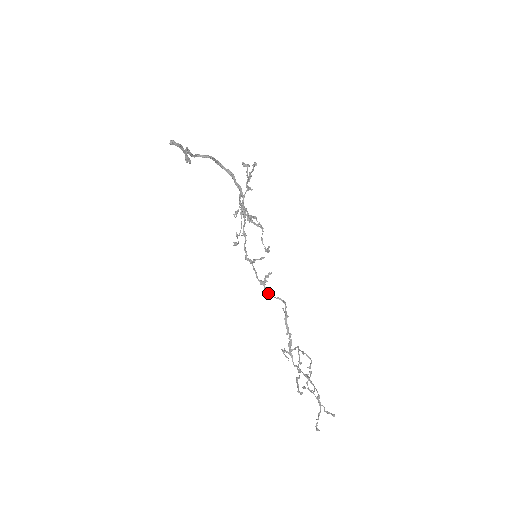
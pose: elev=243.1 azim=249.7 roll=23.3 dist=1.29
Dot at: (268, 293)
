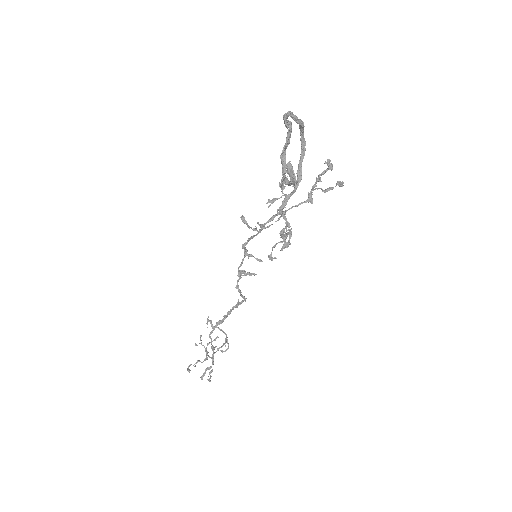
Dot at: (238, 287)
